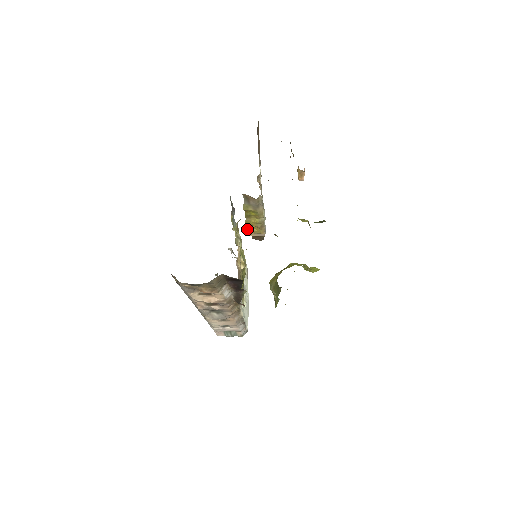
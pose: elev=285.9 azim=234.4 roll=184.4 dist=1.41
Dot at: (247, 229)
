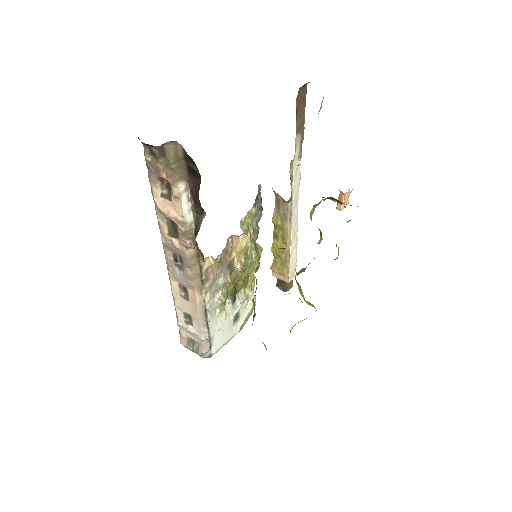
Dot at: (273, 262)
